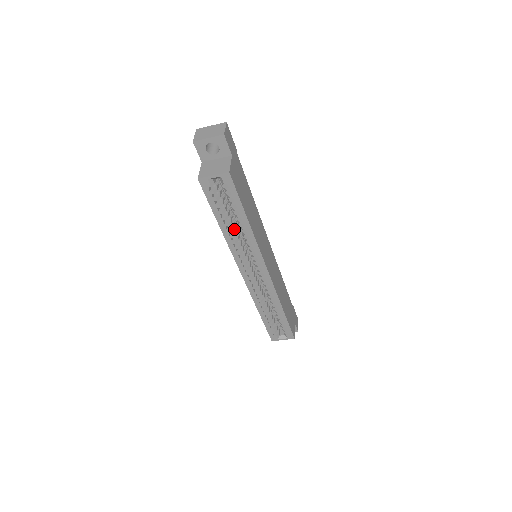
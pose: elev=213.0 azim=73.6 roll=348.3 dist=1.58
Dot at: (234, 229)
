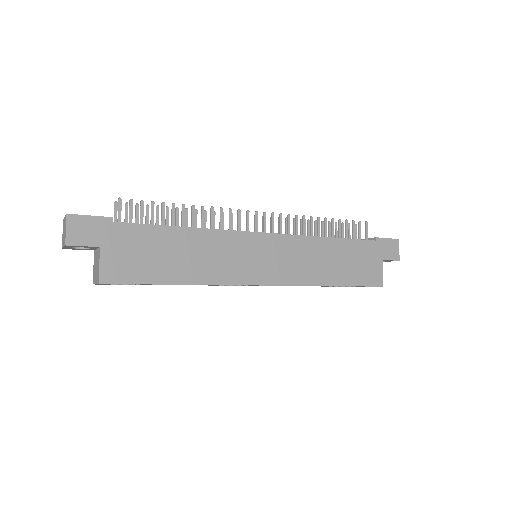
Dot at: occluded
